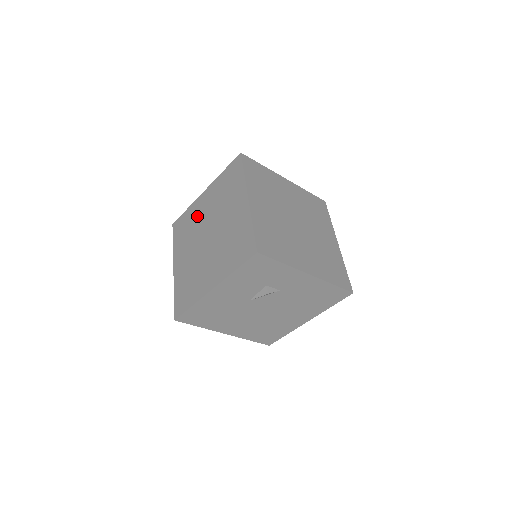
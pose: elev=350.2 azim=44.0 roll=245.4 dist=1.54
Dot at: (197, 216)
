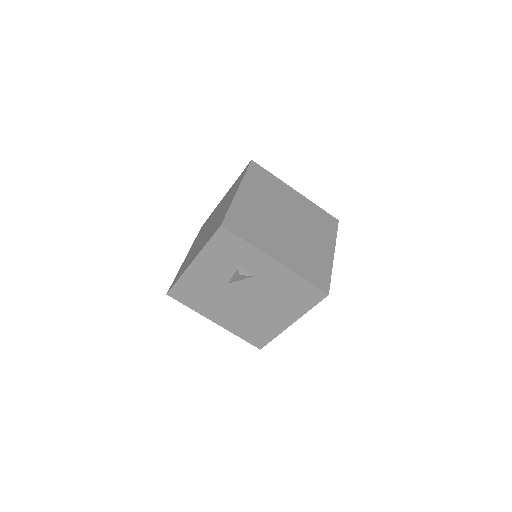
Dot at: occluded
